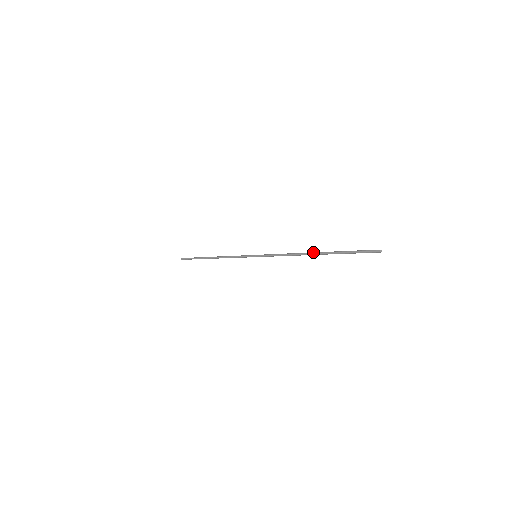
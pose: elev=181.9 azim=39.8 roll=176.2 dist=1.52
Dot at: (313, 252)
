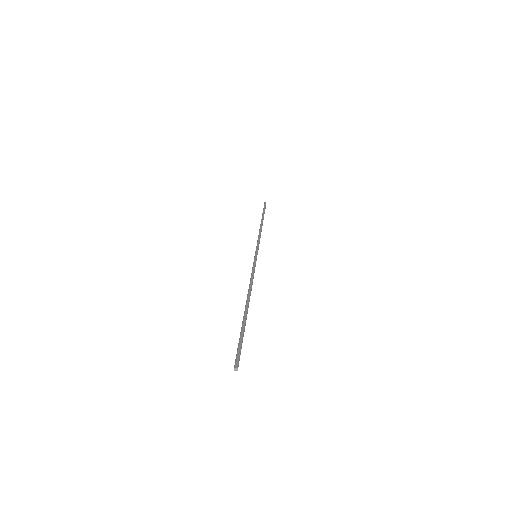
Dot at: occluded
